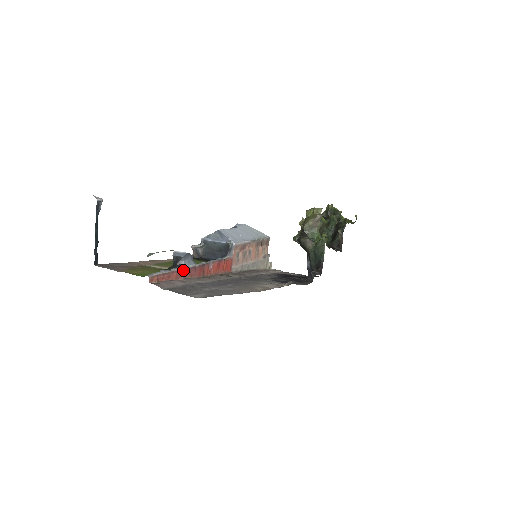
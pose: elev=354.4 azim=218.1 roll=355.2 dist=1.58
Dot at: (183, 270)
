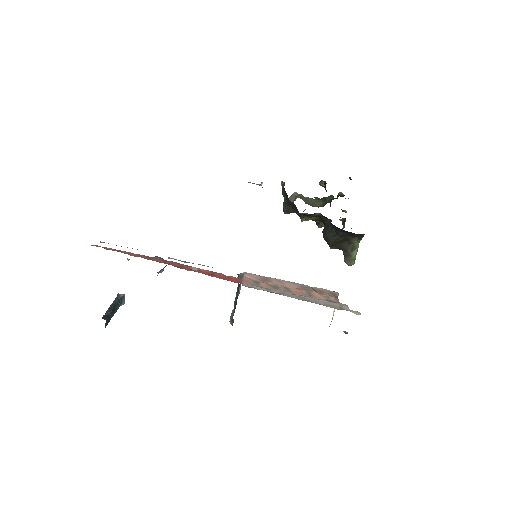
Dot at: (143, 256)
